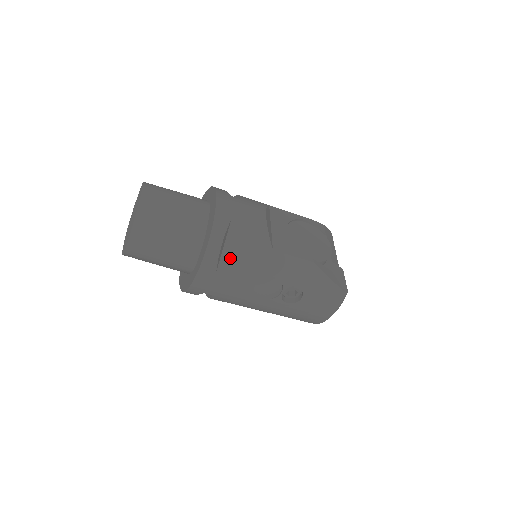
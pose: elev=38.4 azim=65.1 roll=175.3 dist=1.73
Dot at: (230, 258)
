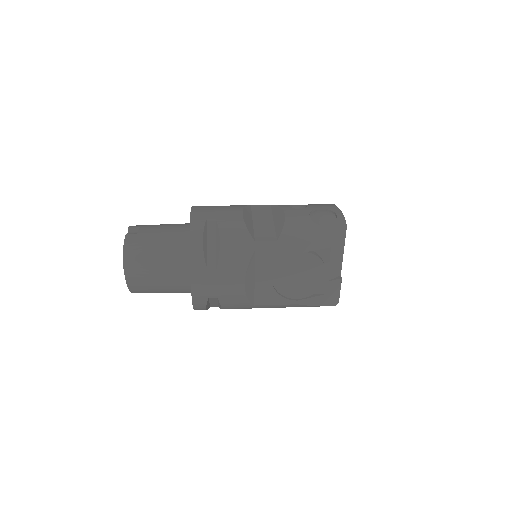
Dot at: (218, 305)
